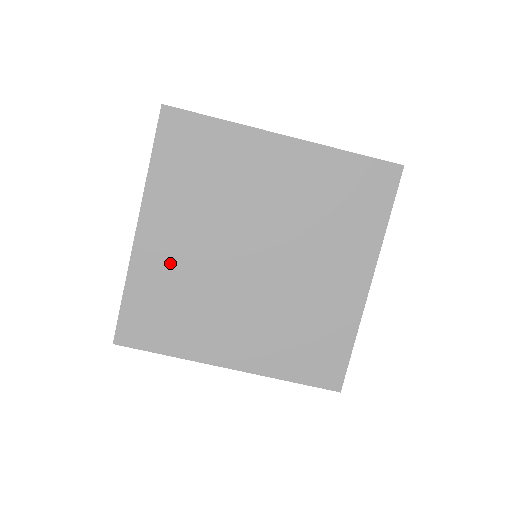
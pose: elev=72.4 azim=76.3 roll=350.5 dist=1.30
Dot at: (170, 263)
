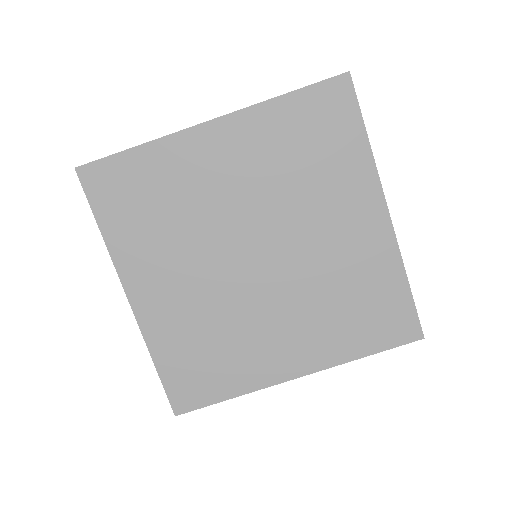
Dot at: (196, 176)
